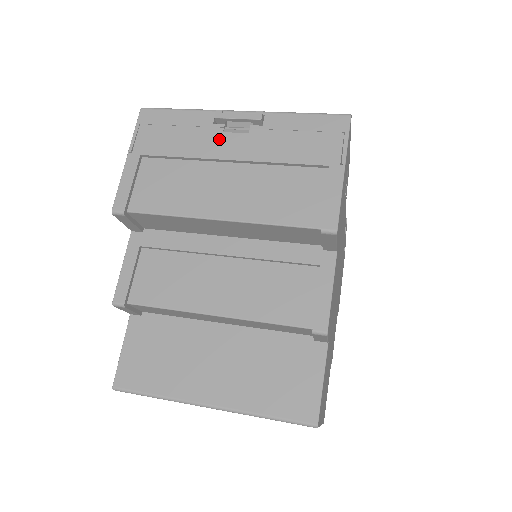
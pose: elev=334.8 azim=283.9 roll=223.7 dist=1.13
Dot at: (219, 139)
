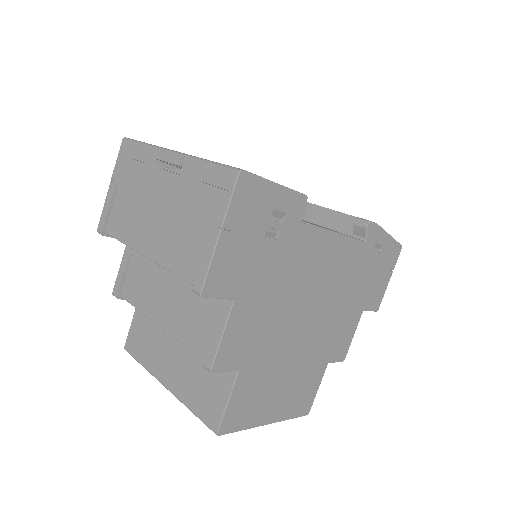
Dot at: (155, 179)
